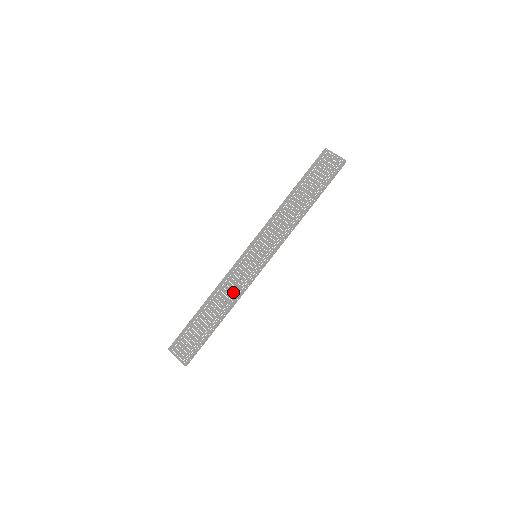
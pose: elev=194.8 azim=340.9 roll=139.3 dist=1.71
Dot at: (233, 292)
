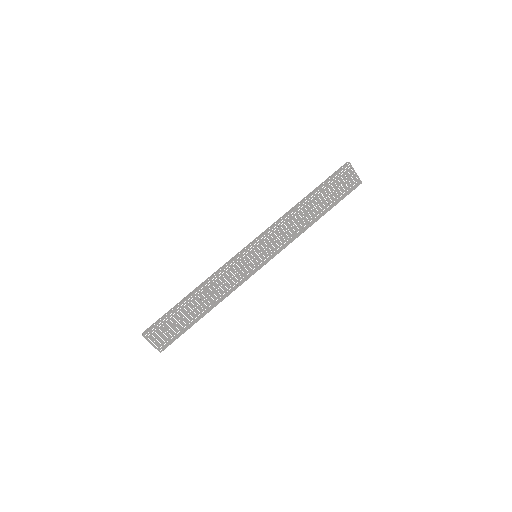
Dot at: (226, 288)
